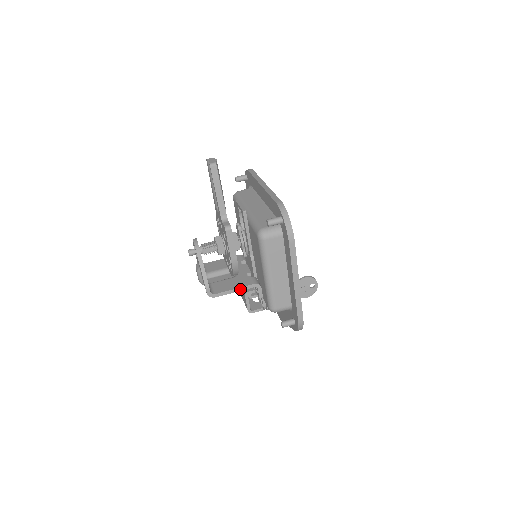
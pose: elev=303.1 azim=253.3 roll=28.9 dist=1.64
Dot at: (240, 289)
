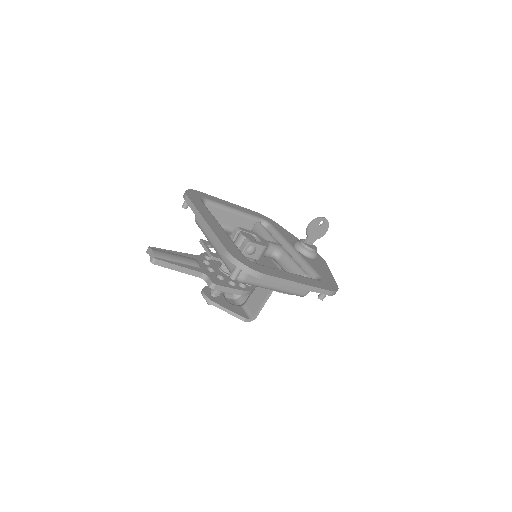
Dot at: (267, 298)
